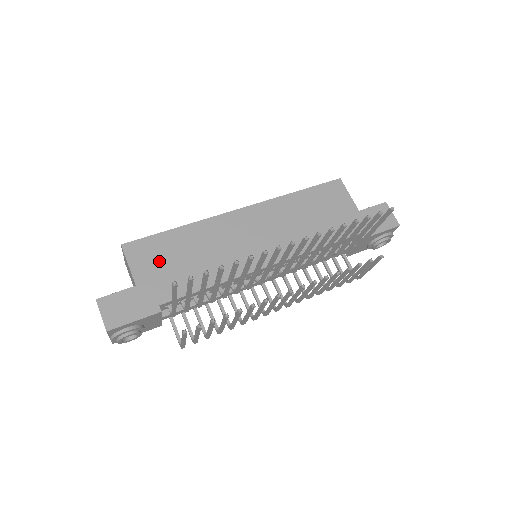
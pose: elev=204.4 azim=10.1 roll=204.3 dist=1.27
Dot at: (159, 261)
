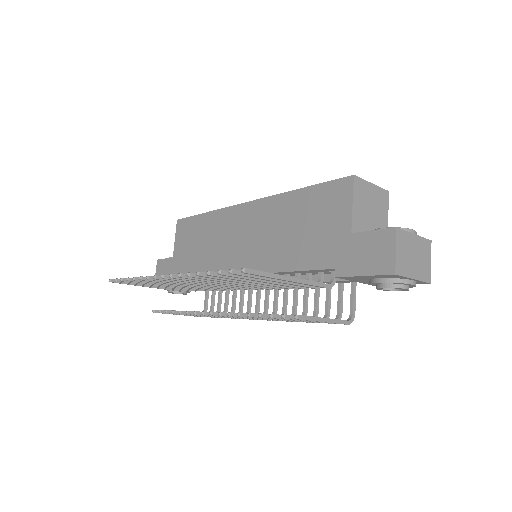
Dot at: (187, 241)
